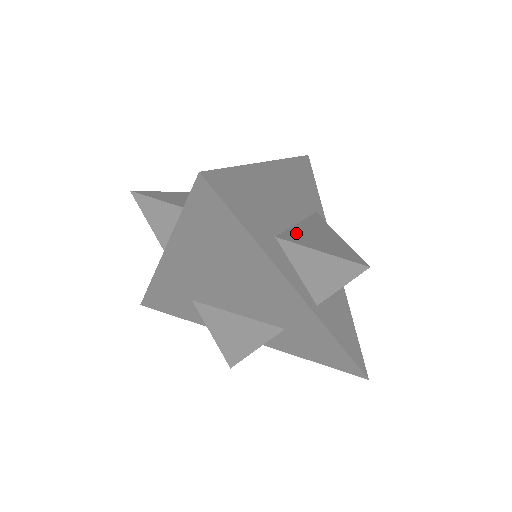
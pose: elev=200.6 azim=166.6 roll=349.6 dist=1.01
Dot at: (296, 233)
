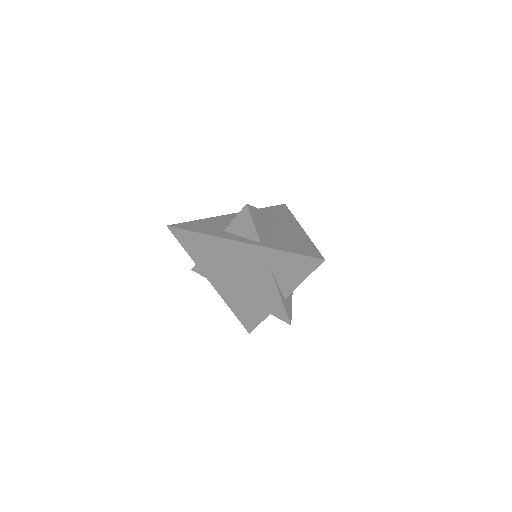
Dot at: occluded
